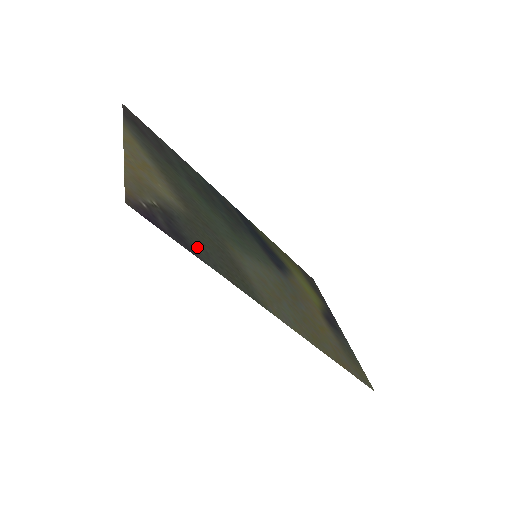
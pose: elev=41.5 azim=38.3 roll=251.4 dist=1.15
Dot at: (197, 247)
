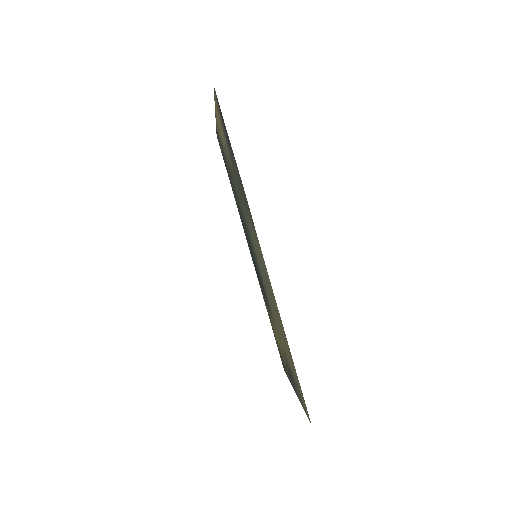
Dot at: (233, 157)
